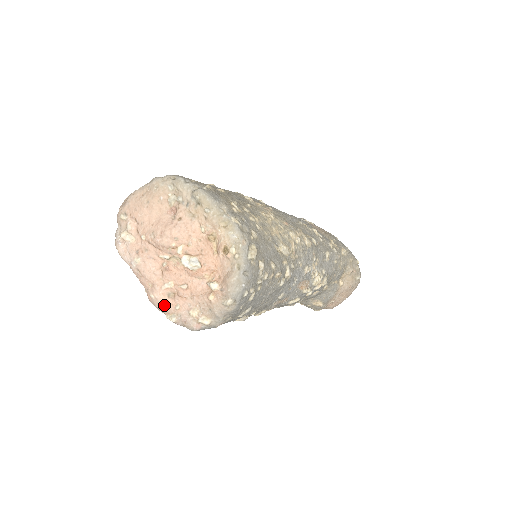
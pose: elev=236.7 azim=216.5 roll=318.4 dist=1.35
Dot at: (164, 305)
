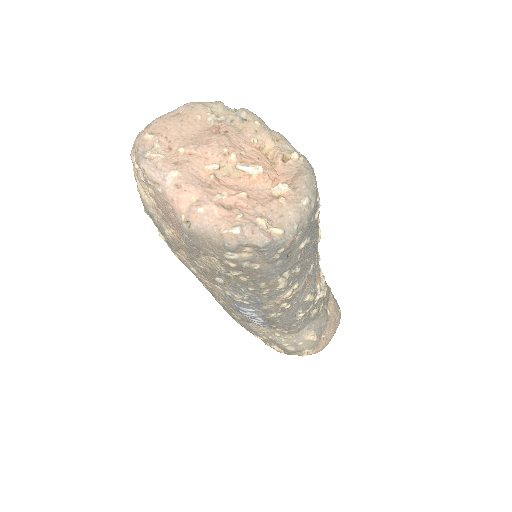
Dot at: (219, 217)
